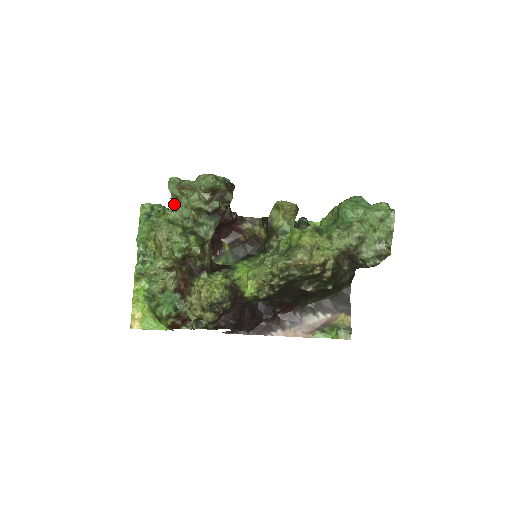
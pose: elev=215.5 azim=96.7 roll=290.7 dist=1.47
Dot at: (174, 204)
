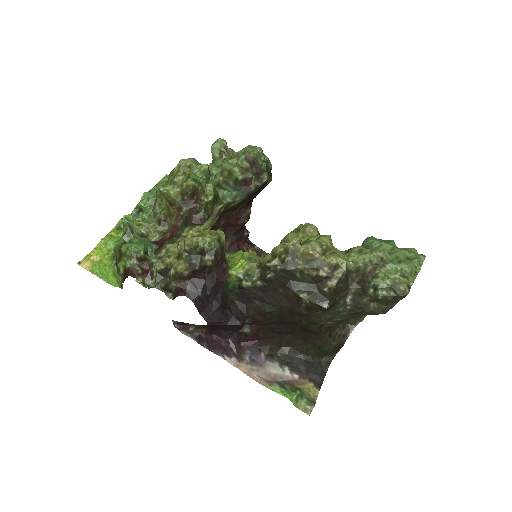
Dot at: occluded
